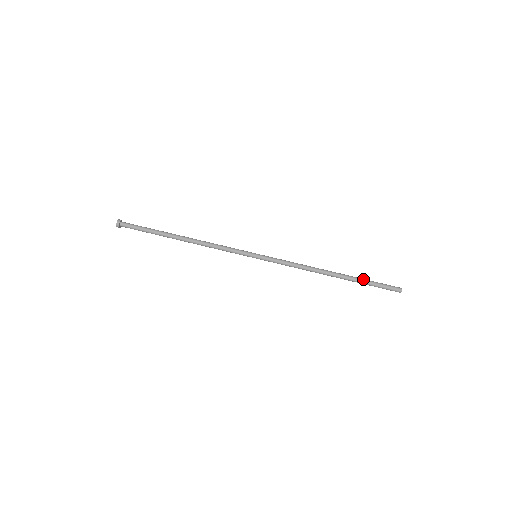
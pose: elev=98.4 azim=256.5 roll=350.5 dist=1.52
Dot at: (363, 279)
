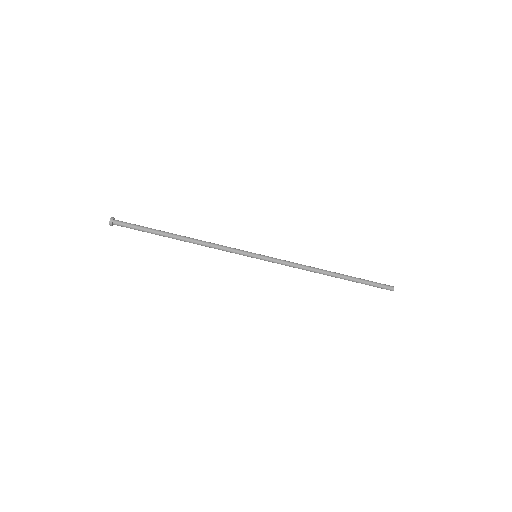
Dot at: (359, 280)
